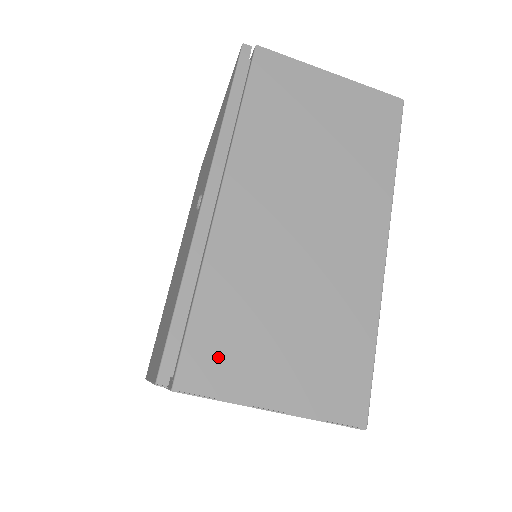
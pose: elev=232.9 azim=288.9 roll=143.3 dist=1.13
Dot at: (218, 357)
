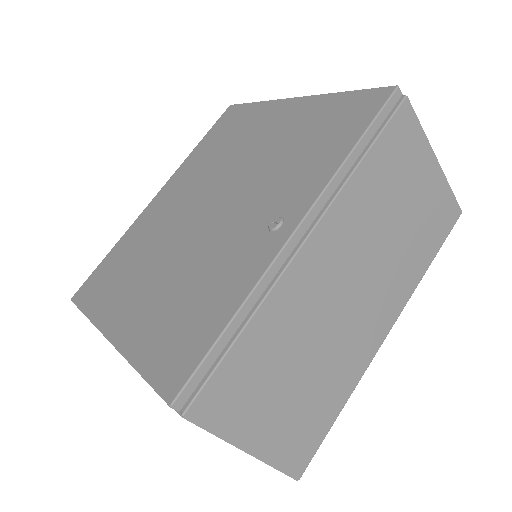
Dot at: (232, 395)
